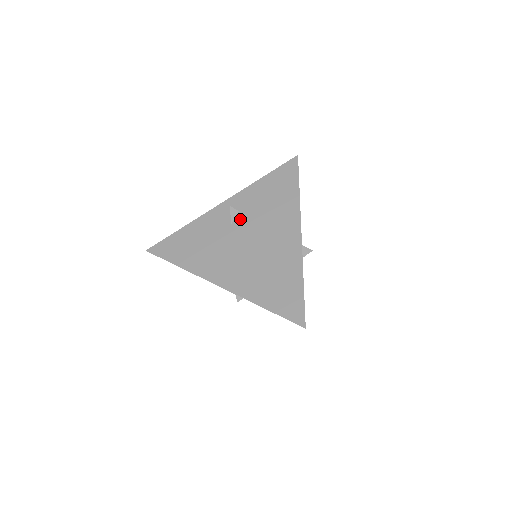
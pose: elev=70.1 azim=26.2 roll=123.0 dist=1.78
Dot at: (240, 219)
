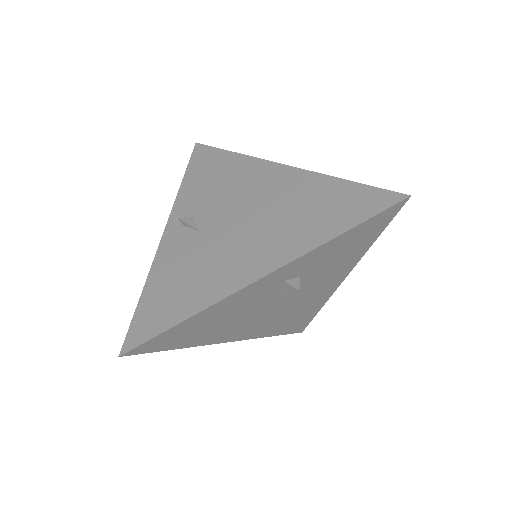
Dot at: (203, 219)
